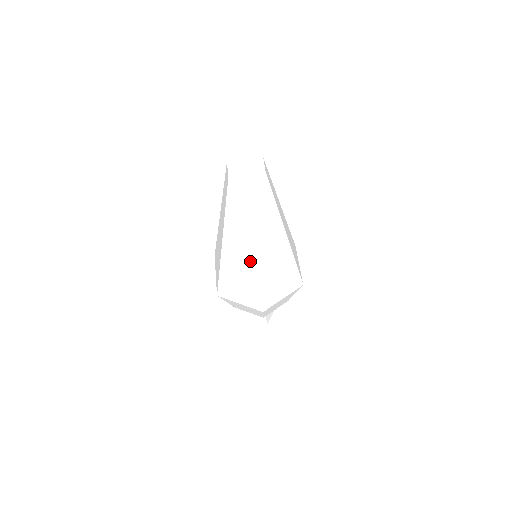
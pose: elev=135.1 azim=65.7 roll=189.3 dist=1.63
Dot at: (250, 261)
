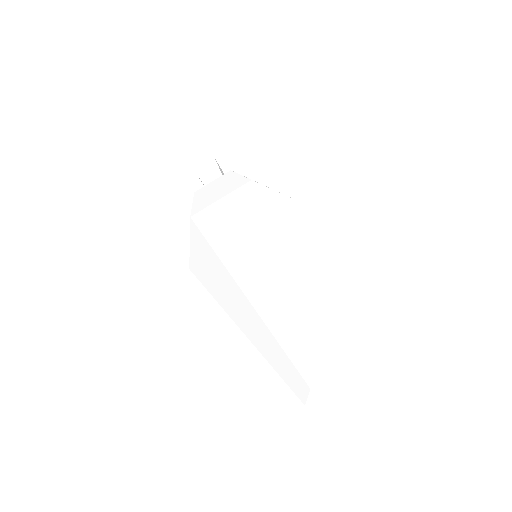
Dot at: occluded
